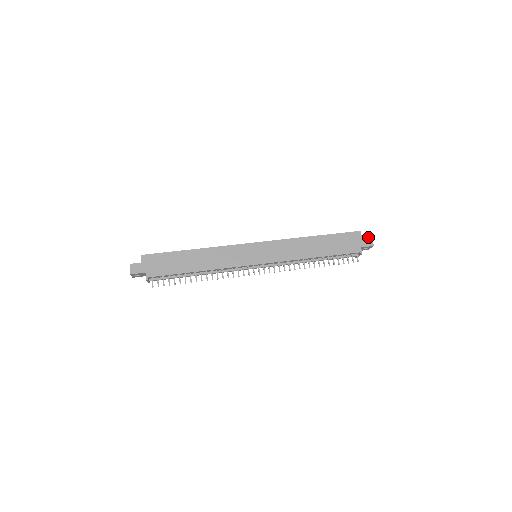
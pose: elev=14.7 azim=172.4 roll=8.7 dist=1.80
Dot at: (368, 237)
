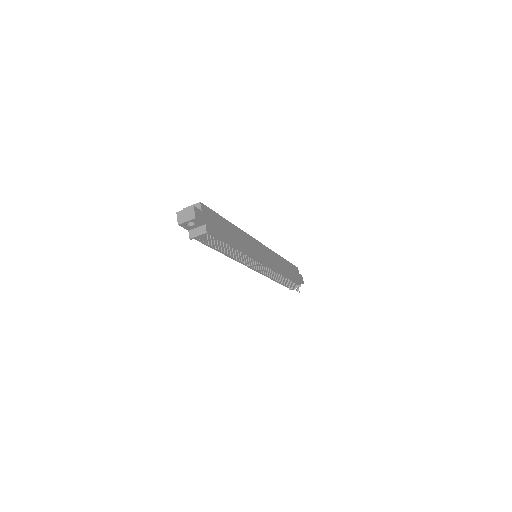
Dot at: (301, 275)
